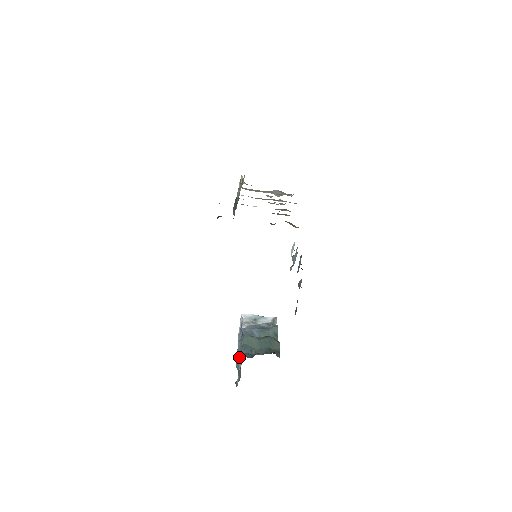
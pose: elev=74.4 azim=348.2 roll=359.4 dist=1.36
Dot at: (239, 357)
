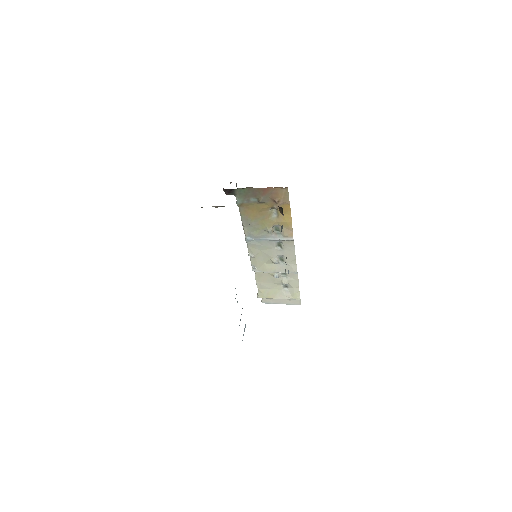
Dot at: occluded
